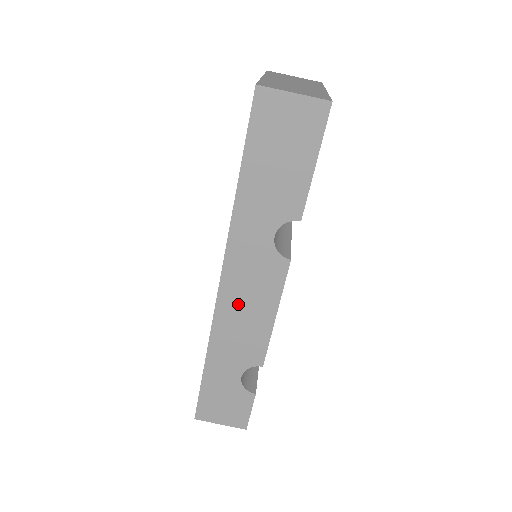
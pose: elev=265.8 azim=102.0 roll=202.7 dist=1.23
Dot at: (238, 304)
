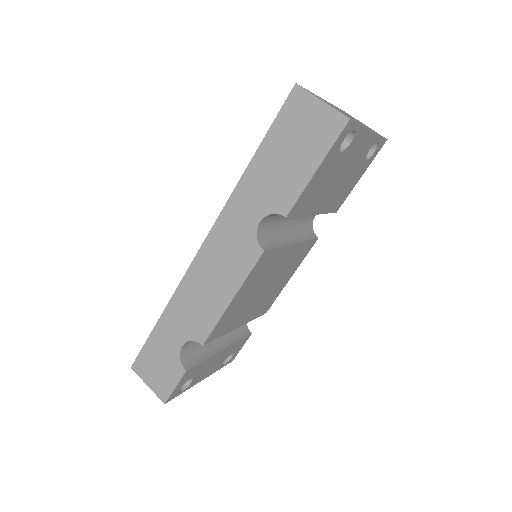
Dot at: (208, 272)
